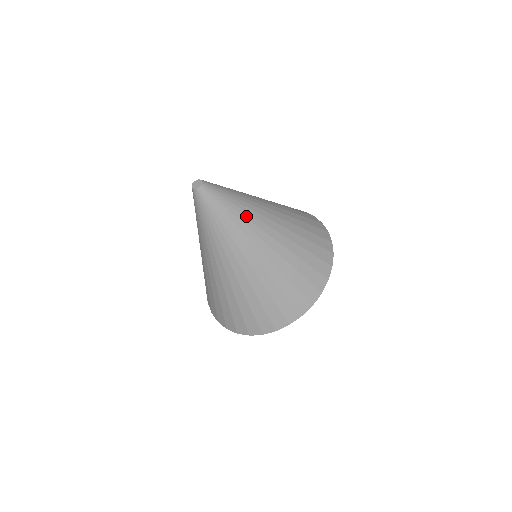
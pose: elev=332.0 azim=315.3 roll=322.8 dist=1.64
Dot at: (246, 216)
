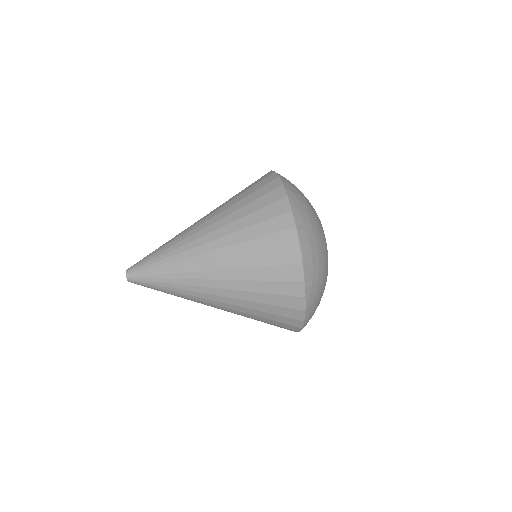
Dot at: (177, 271)
